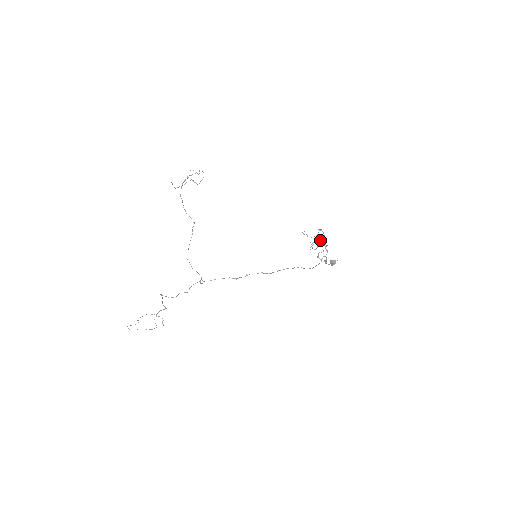
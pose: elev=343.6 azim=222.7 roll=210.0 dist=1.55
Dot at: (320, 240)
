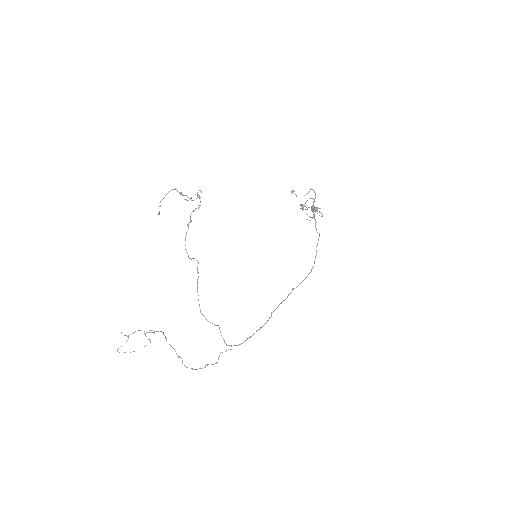
Dot at: occluded
